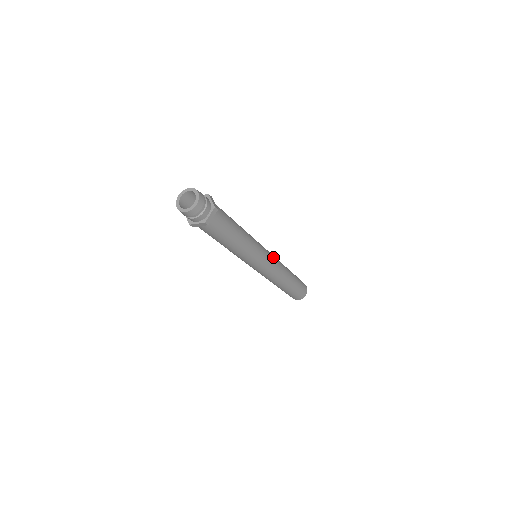
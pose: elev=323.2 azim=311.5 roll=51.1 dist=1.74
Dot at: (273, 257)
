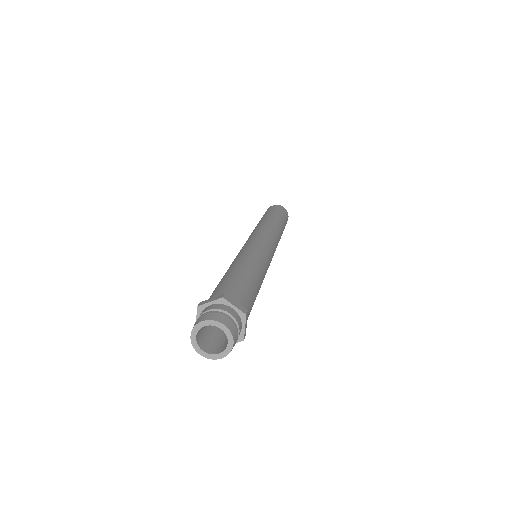
Dot at: (270, 238)
